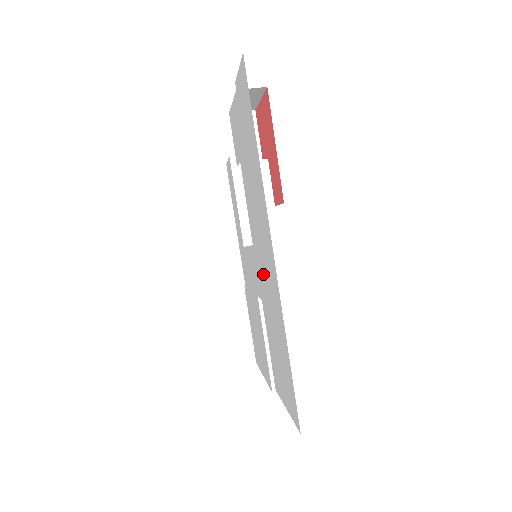
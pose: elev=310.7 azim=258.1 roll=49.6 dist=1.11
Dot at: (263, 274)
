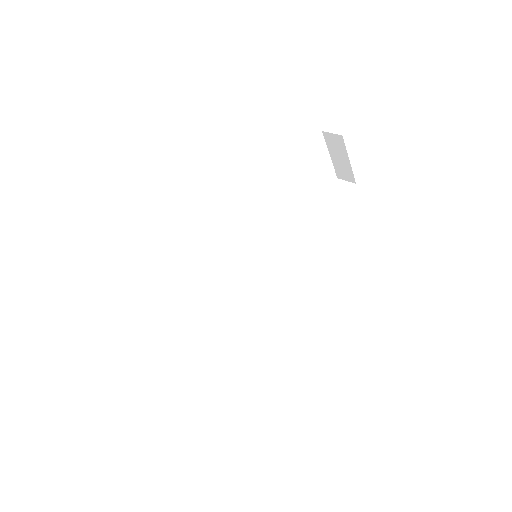
Dot at: occluded
